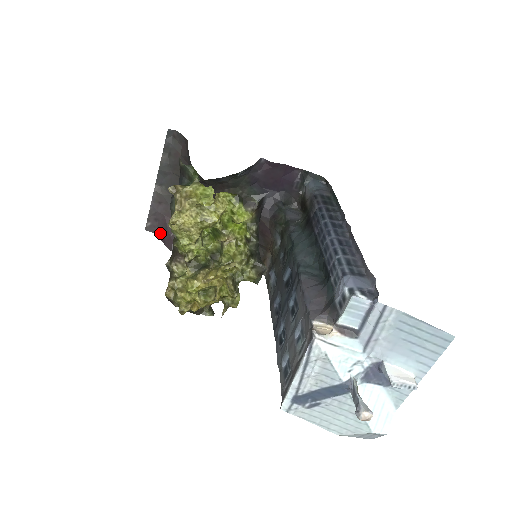
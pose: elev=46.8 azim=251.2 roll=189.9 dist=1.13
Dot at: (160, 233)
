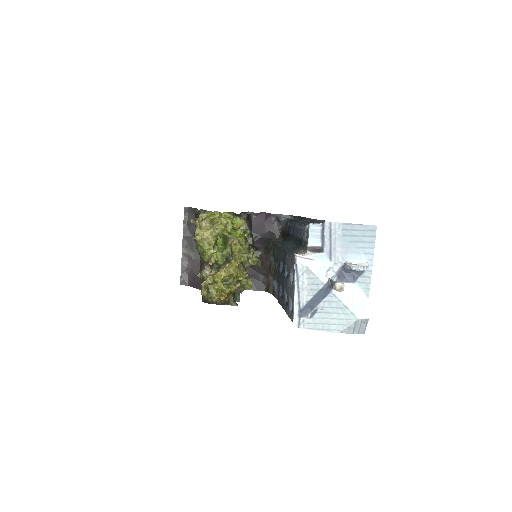
Dot at: (191, 283)
